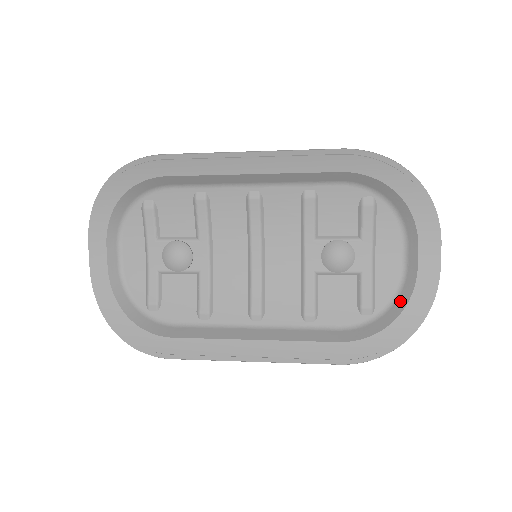
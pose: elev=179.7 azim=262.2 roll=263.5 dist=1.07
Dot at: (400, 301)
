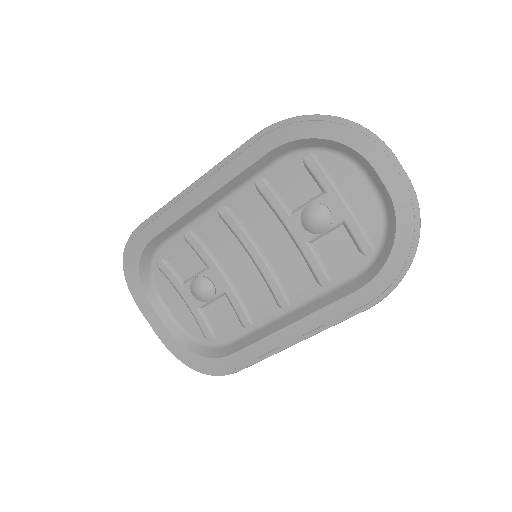
Dot at: (390, 226)
